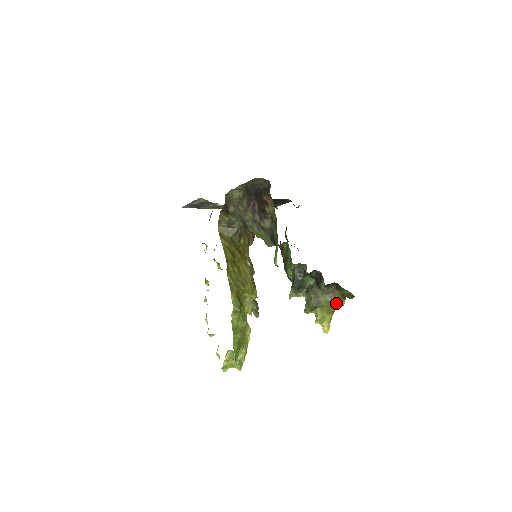
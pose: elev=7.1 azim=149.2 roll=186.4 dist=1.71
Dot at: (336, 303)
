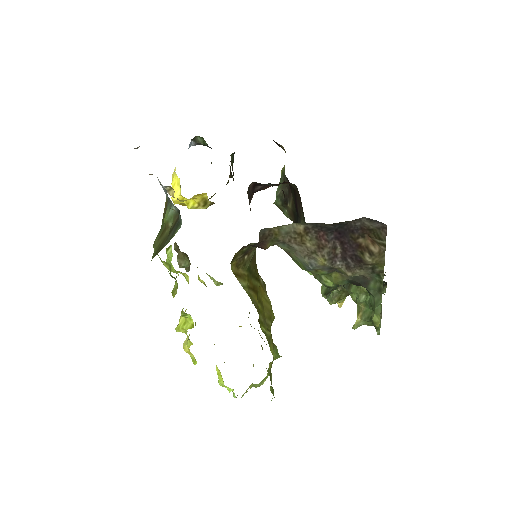
Dot at: occluded
